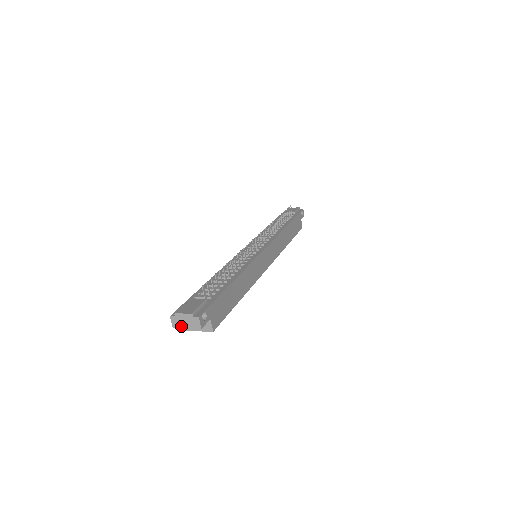
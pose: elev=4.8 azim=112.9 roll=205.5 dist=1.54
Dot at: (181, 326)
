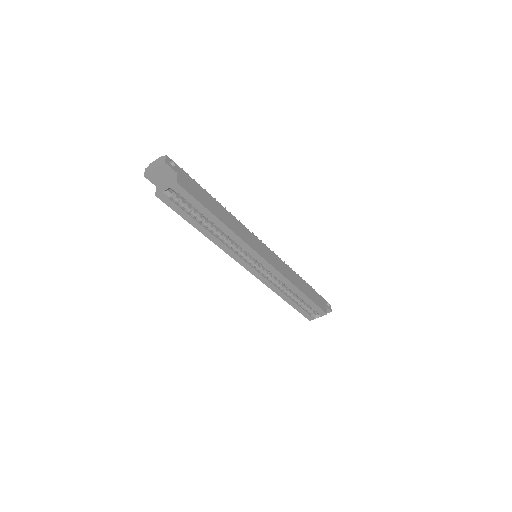
Dot at: (151, 171)
